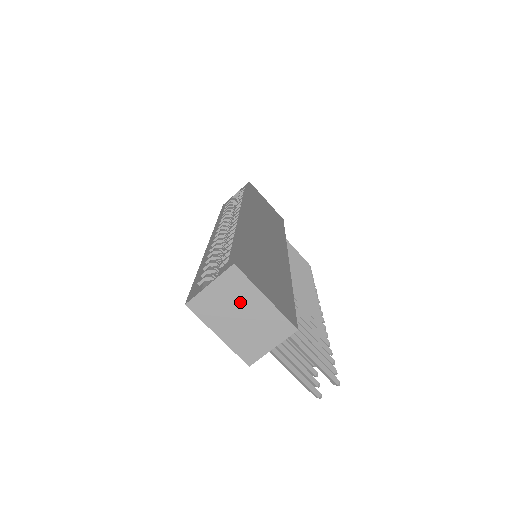
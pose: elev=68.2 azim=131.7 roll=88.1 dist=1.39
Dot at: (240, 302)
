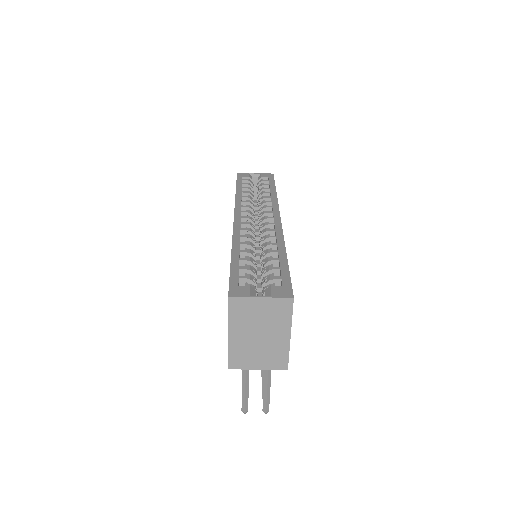
Dot at: (270, 325)
